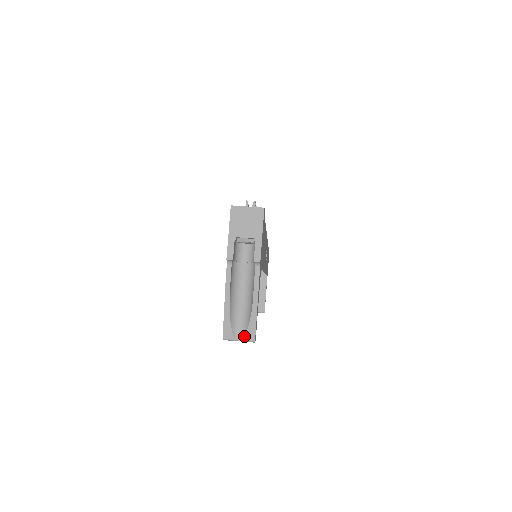
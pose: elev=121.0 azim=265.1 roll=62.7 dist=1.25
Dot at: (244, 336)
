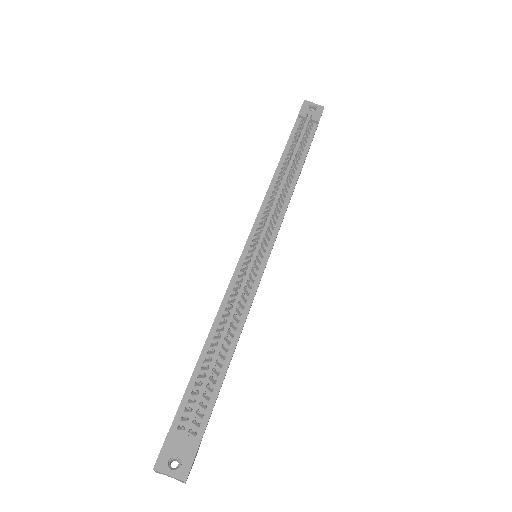
Dot at: occluded
